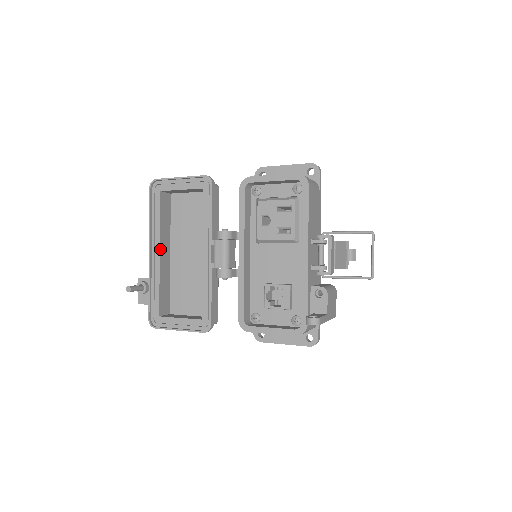
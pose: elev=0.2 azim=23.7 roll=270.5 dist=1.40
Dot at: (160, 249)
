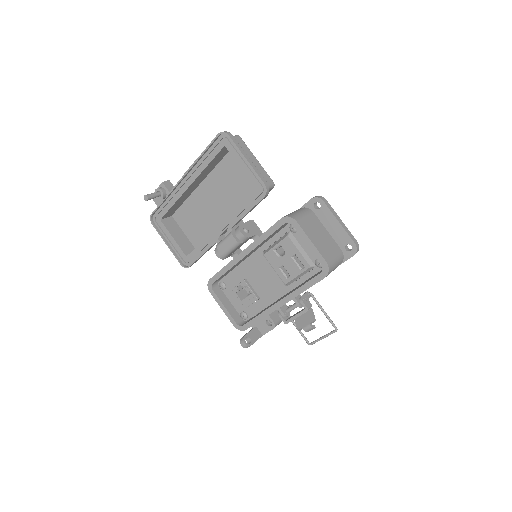
Dot at: (193, 183)
